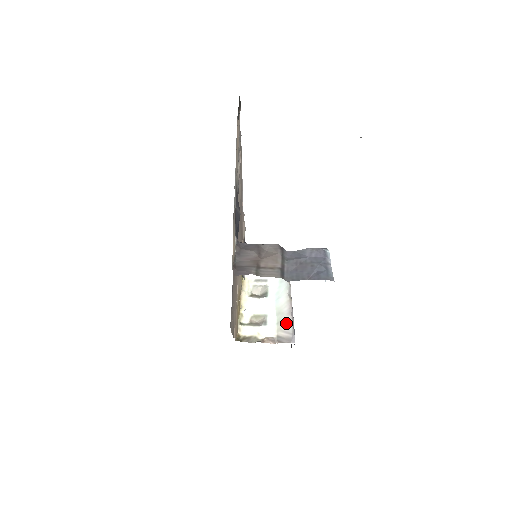
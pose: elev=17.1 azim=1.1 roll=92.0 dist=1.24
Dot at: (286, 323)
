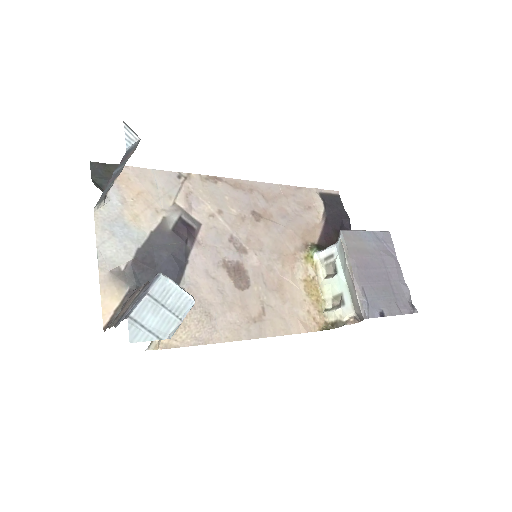
Dot at: (355, 298)
